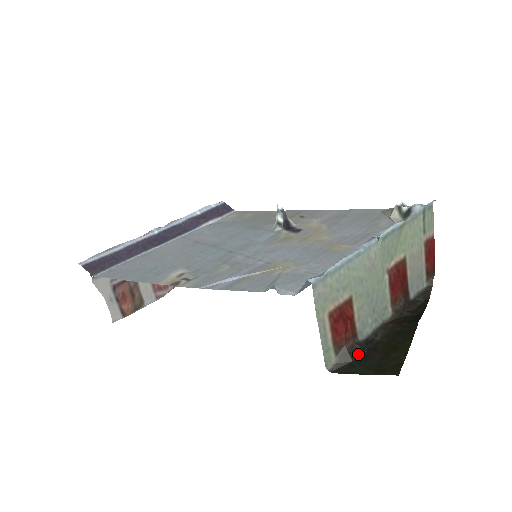
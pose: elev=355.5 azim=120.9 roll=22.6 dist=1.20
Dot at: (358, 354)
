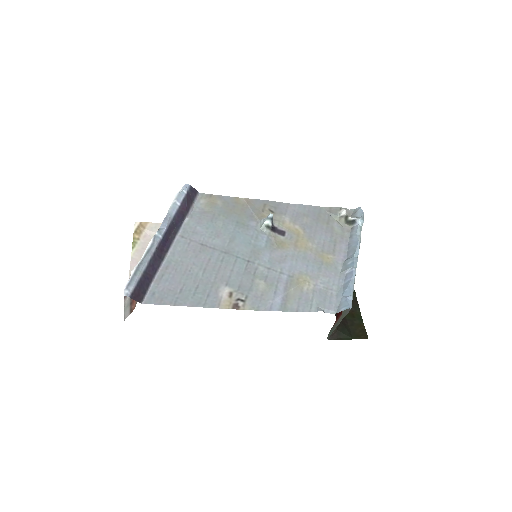
Dot at: (339, 325)
